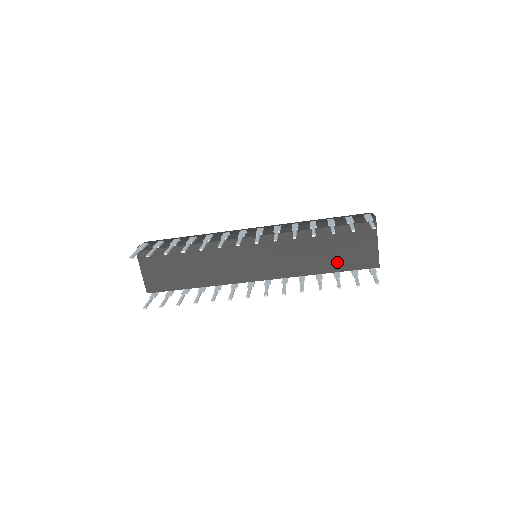
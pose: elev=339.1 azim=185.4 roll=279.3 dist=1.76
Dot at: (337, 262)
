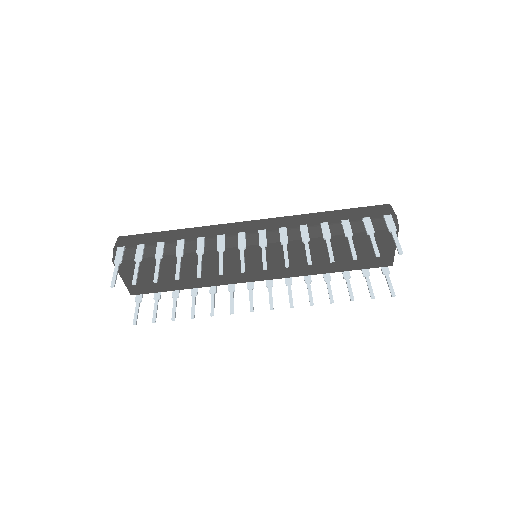
Dot at: (348, 263)
